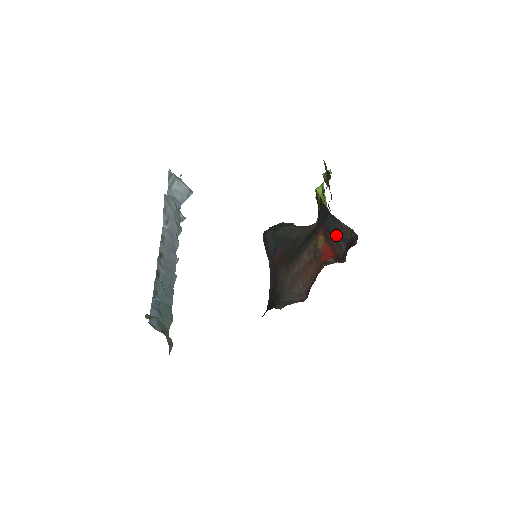
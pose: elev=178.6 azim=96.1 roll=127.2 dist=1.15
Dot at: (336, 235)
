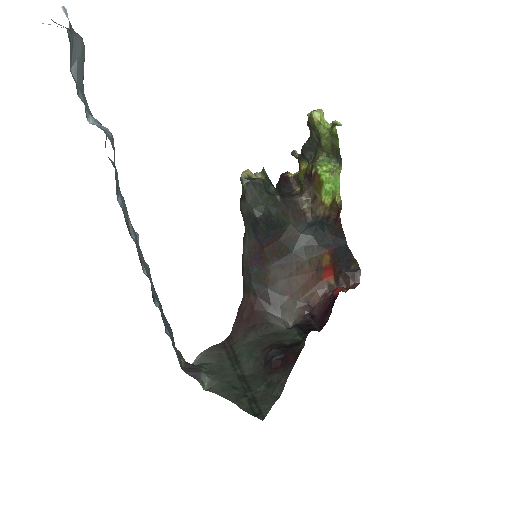
Dot at: (343, 262)
